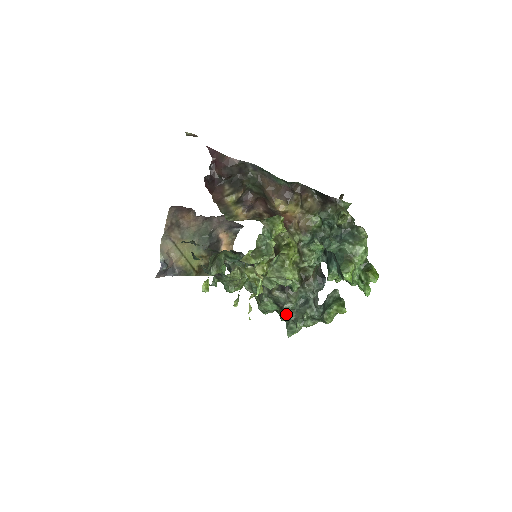
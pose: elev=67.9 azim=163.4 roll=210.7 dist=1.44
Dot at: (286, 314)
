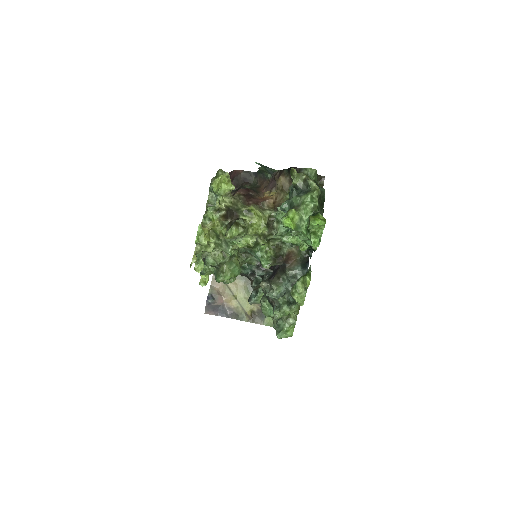
Dot at: occluded
